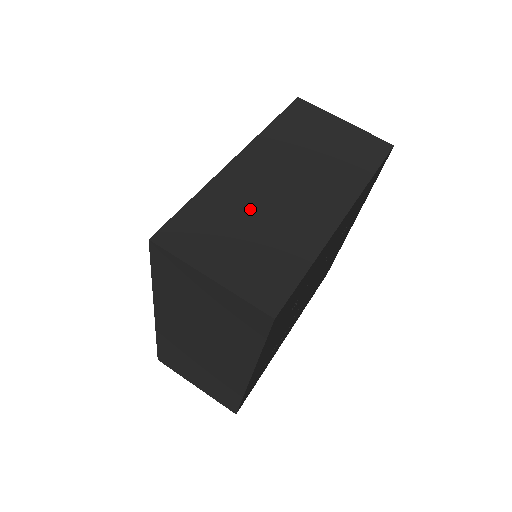
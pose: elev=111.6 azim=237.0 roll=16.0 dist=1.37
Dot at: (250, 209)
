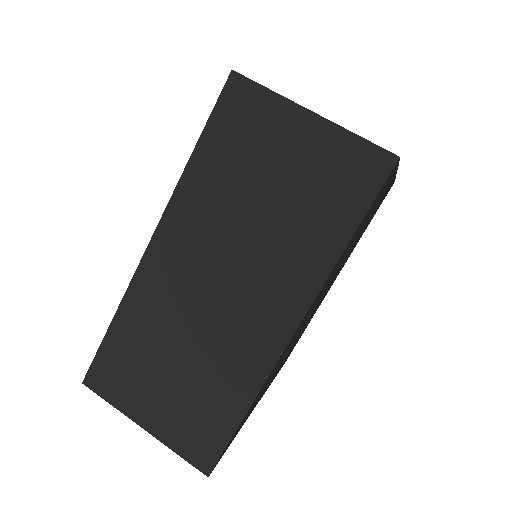
Dot at: (174, 332)
